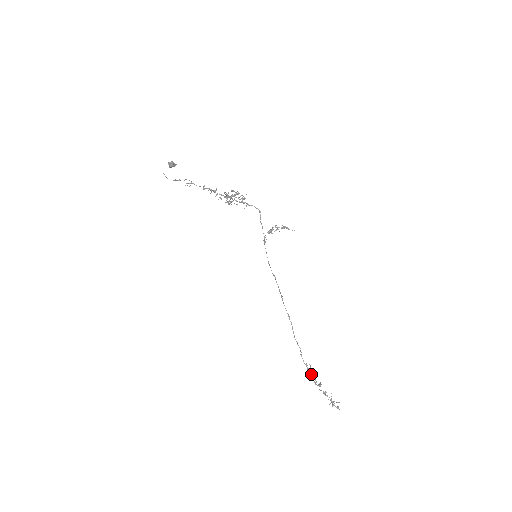
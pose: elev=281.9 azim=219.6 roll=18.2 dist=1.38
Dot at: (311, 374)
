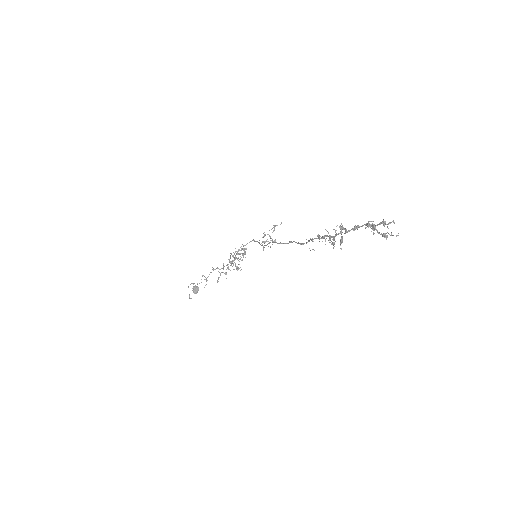
Dot at: (329, 236)
